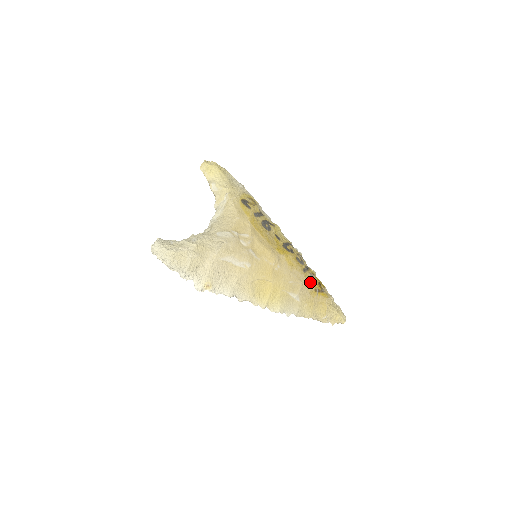
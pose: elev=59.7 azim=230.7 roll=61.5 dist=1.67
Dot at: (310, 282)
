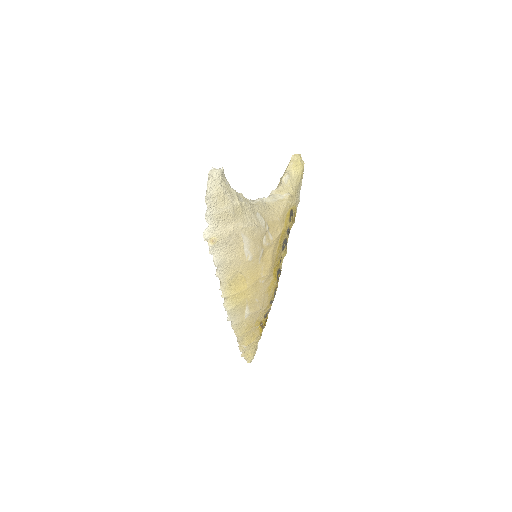
Dot at: (265, 313)
